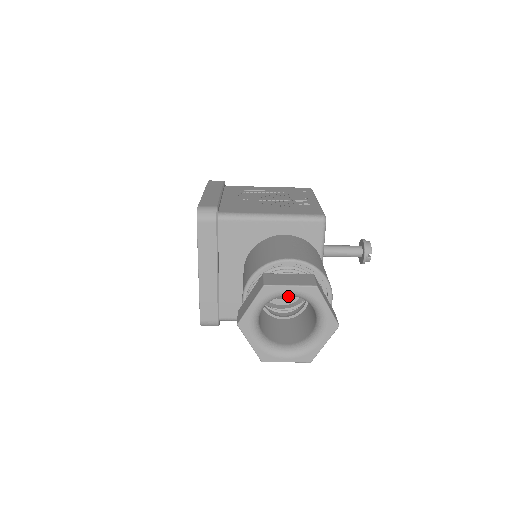
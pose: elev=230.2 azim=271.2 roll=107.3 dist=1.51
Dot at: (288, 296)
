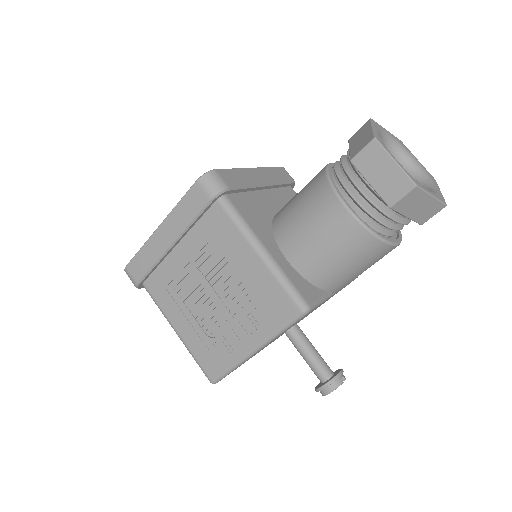
Dot at: occluded
